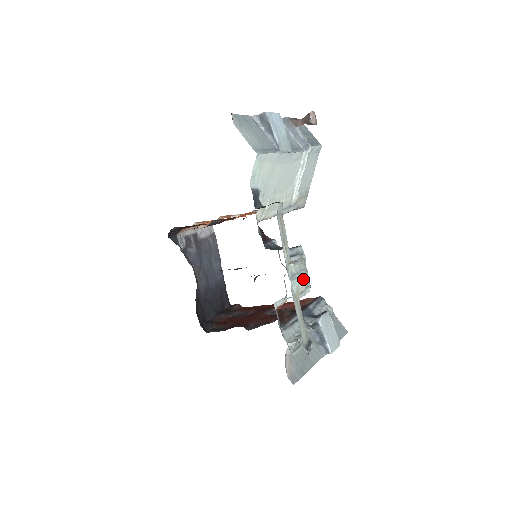
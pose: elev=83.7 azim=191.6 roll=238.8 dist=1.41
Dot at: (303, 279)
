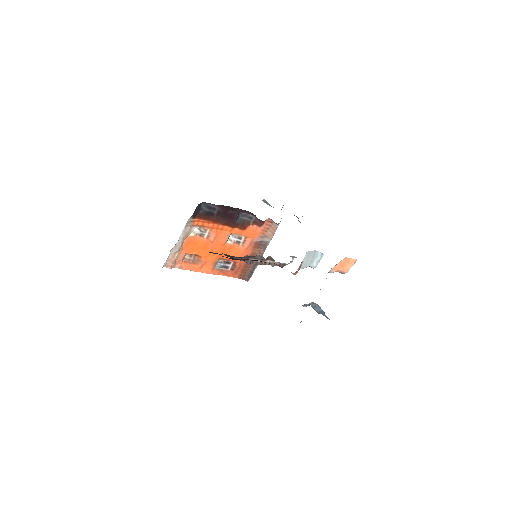
Dot at: occluded
